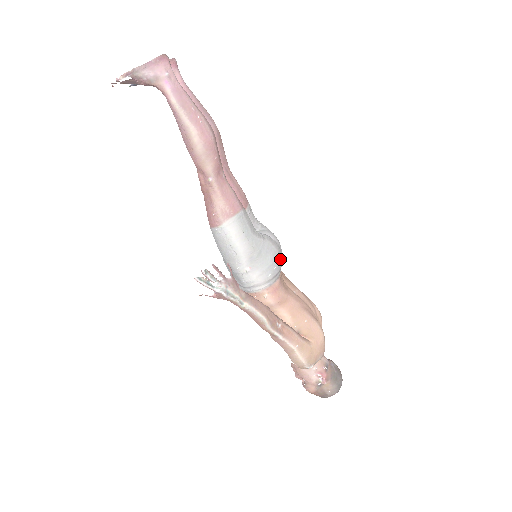
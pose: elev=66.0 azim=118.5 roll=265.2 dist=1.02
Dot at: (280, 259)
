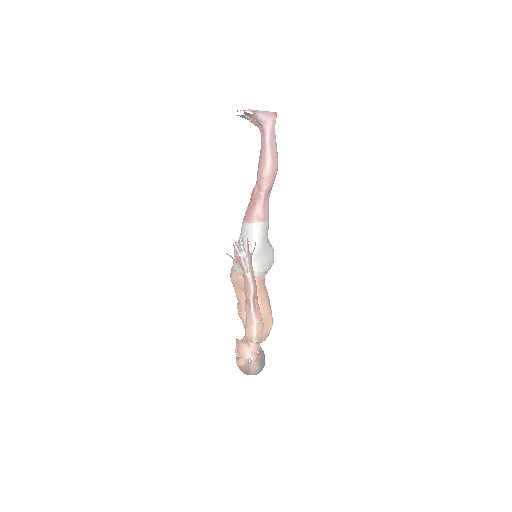
Dot at: (272, 264)
